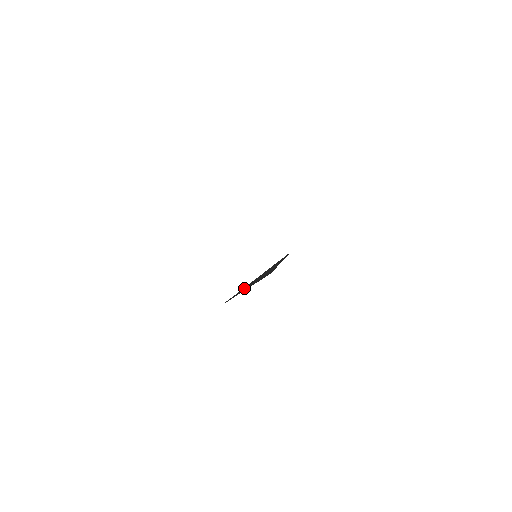
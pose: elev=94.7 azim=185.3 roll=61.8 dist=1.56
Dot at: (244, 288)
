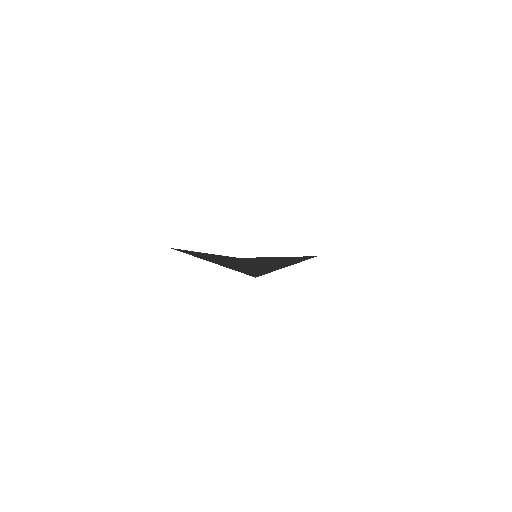
Dot at: (200, 254)
